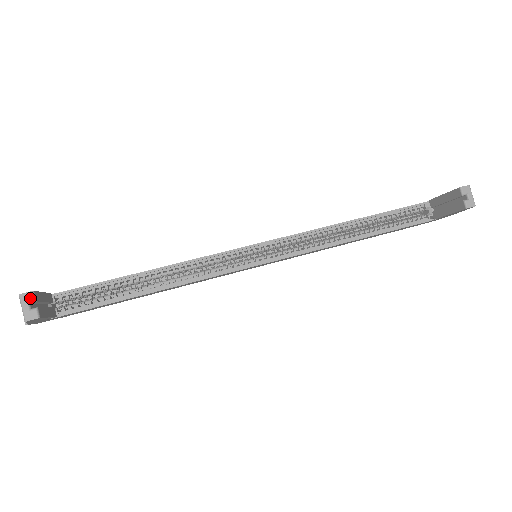
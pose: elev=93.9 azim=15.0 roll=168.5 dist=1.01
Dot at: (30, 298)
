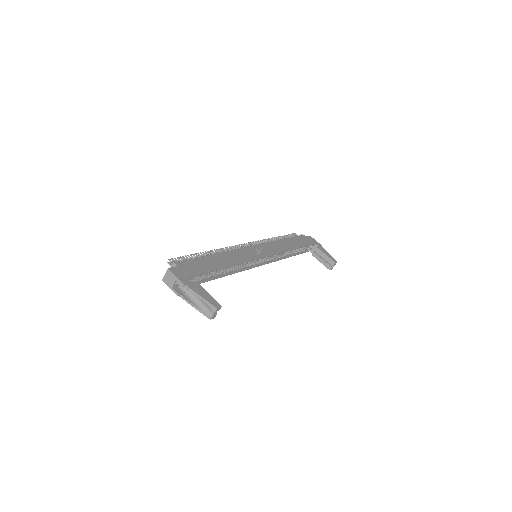
Dot at: occluded
